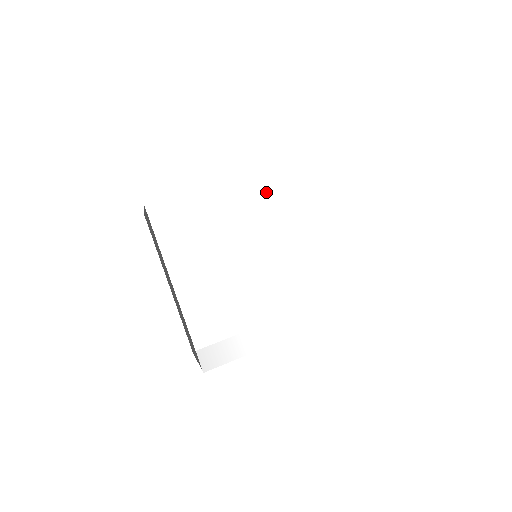
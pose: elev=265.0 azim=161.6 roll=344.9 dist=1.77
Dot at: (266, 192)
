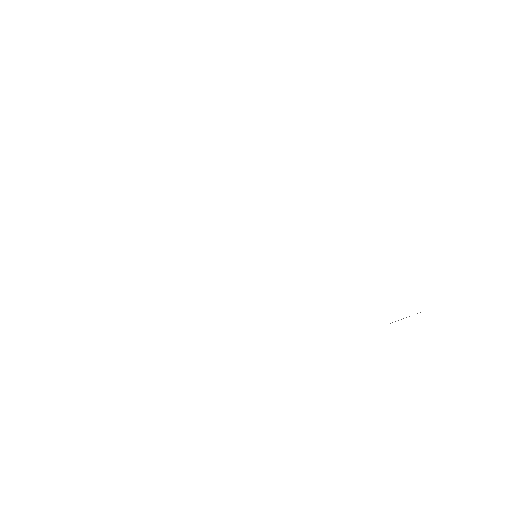
Dot at: (255, 156)
